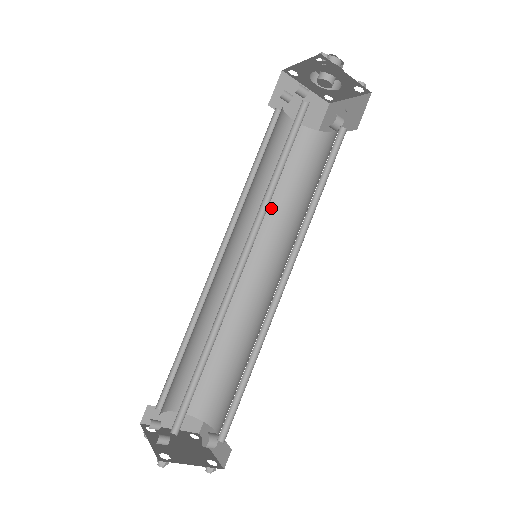
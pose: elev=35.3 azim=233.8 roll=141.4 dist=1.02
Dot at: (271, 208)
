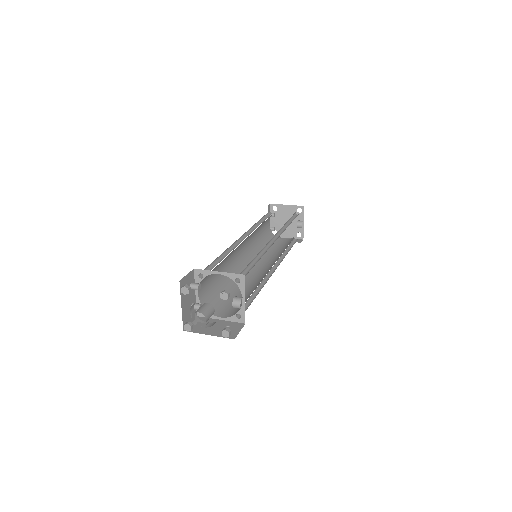
Dot at: occluded
